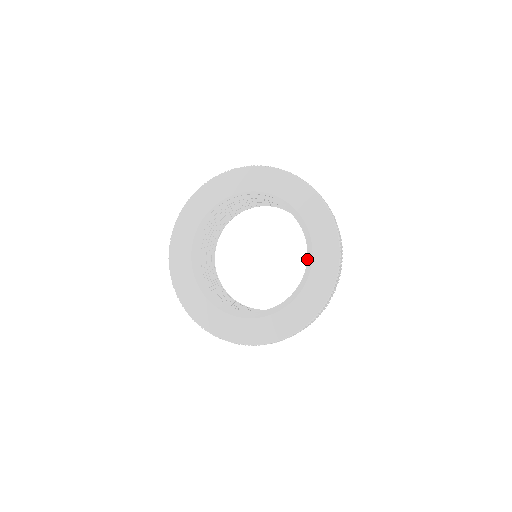
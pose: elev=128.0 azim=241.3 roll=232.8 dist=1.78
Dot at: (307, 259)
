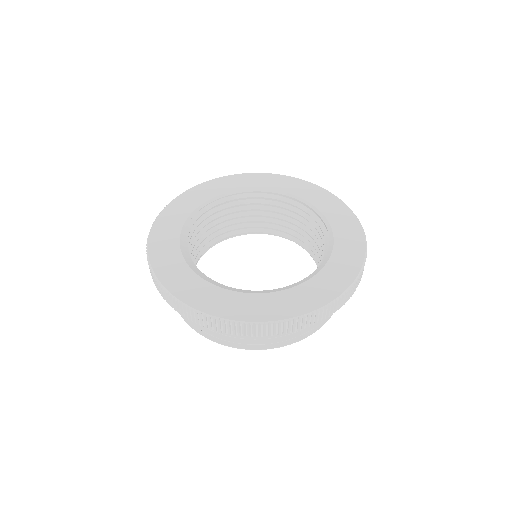
Dot at: (320, 226)
